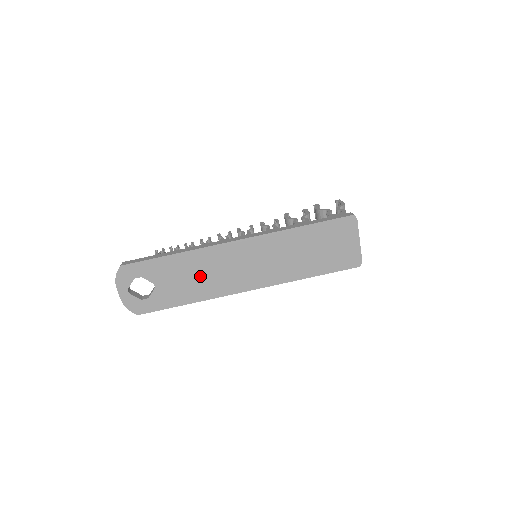
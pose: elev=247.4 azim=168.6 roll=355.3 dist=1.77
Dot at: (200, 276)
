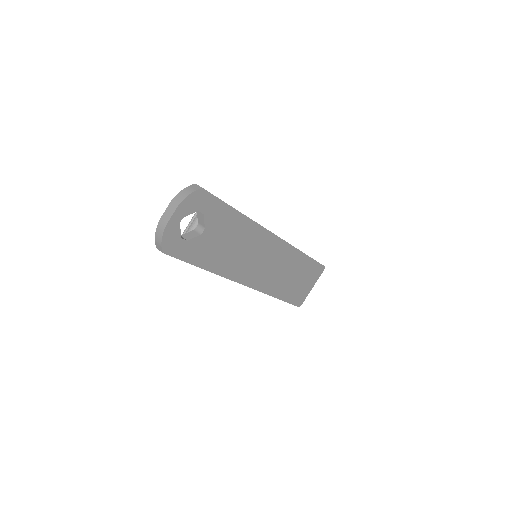
Dot at: (236, 248)
